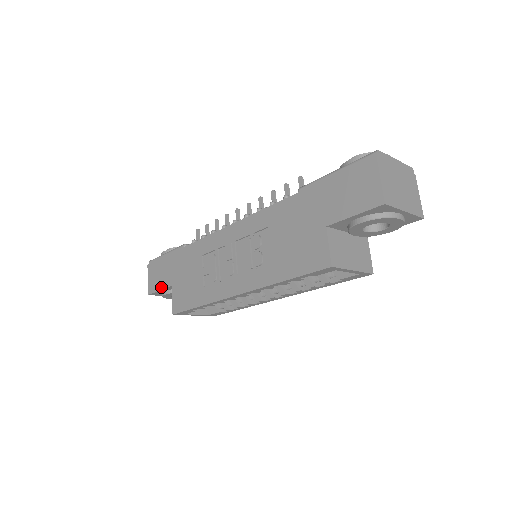
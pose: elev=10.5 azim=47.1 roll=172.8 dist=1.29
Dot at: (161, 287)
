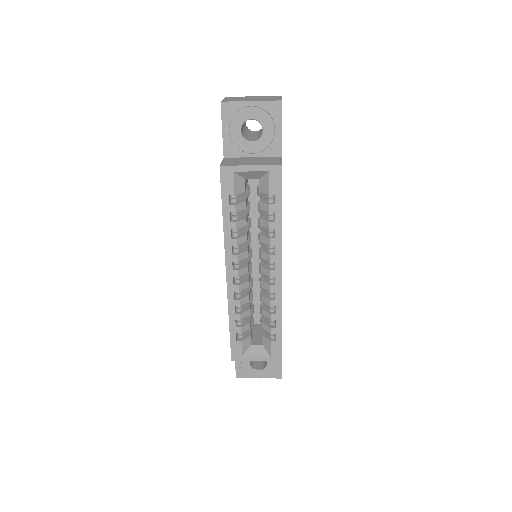
Dot at: occluded
